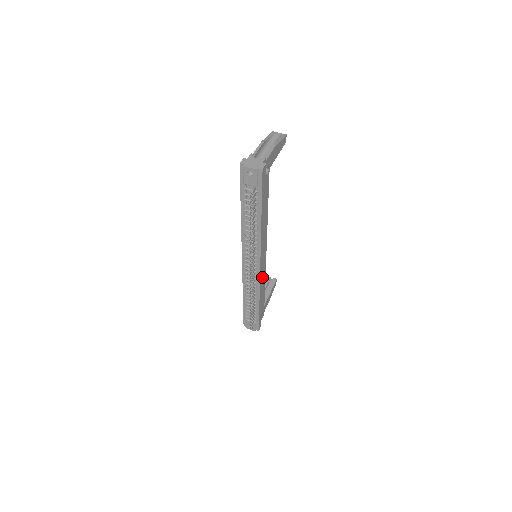
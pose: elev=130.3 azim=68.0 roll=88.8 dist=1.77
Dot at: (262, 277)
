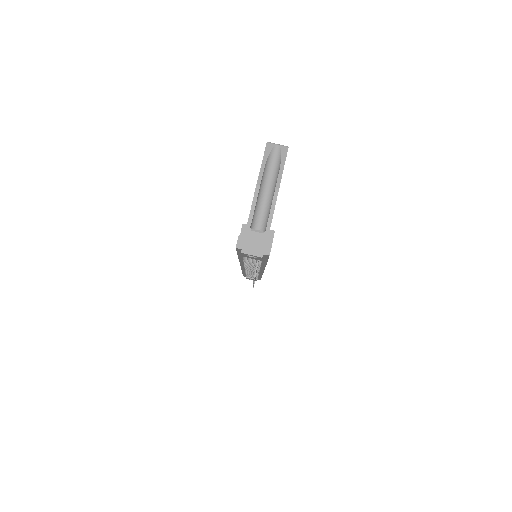
Dot at: occluded
